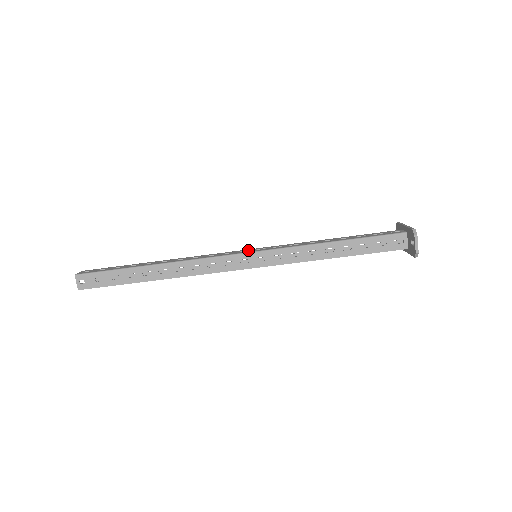
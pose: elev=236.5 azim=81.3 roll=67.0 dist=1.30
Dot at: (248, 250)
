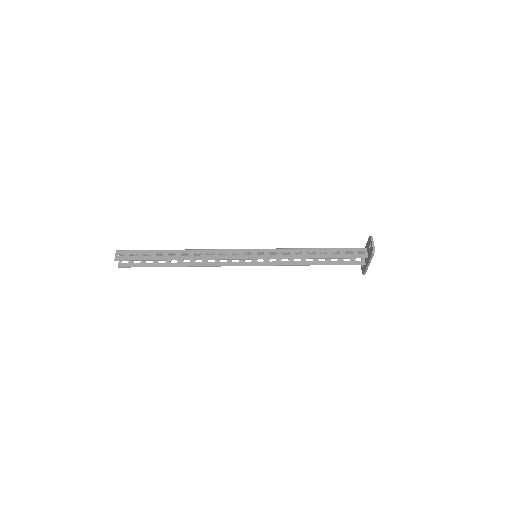
Dot at: occluded
